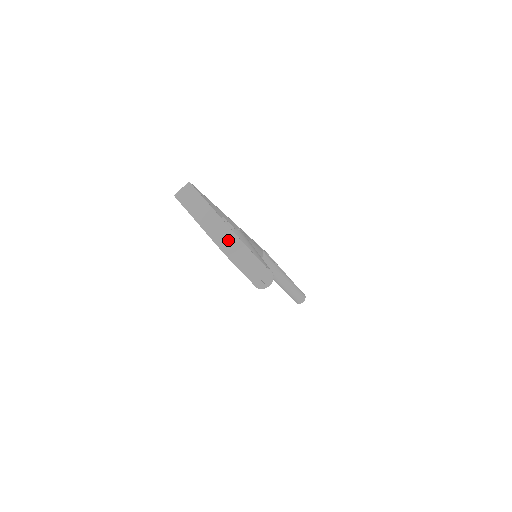
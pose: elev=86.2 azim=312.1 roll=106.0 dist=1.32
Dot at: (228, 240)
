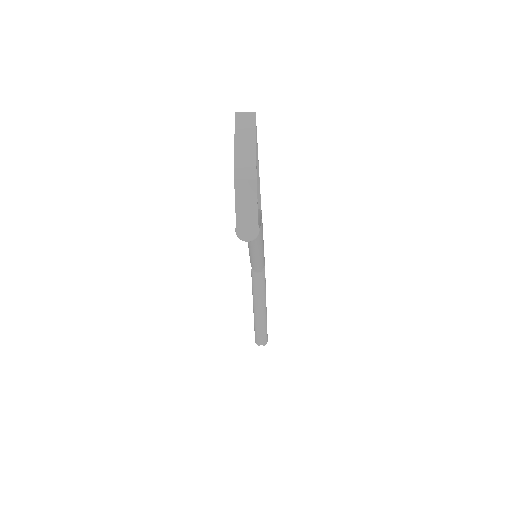
Dot at: (247, 172)
